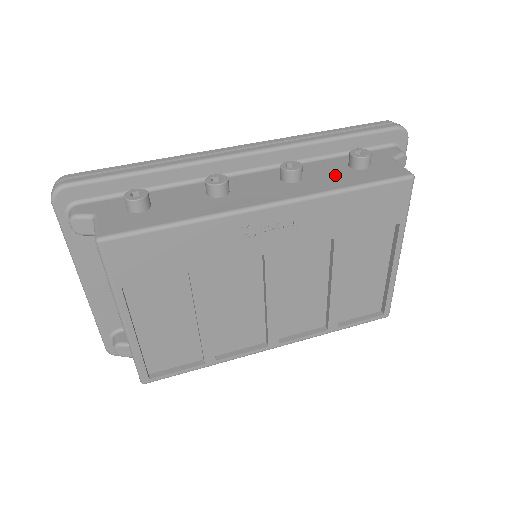
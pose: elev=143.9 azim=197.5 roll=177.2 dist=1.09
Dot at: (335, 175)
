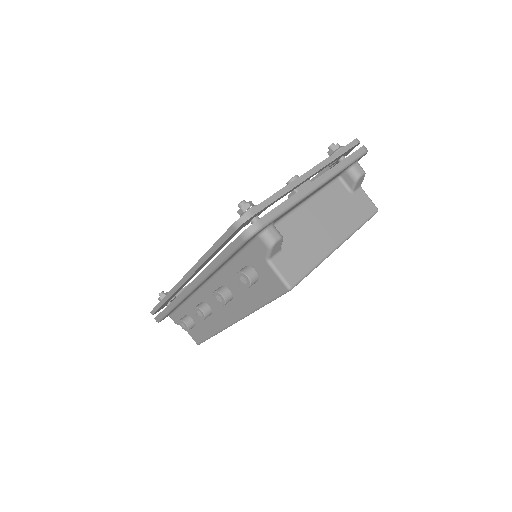
Dot at: (245, 290)
